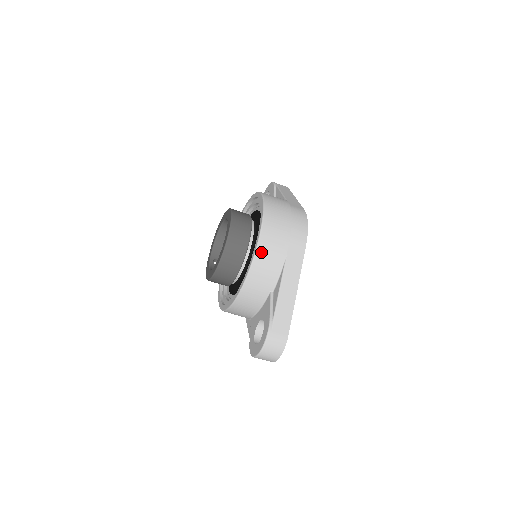
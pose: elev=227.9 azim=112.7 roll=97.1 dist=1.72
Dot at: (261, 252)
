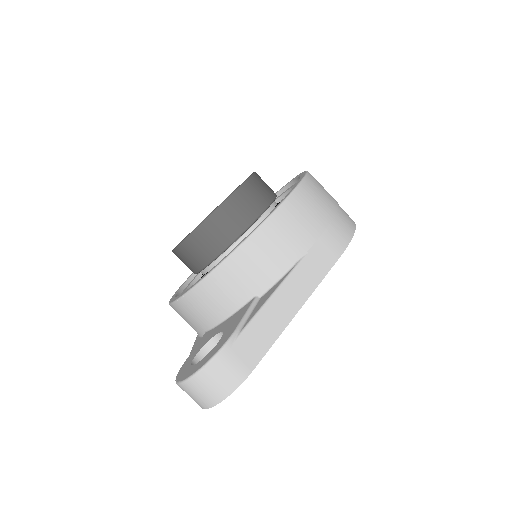
Dot at: (272, 226)
